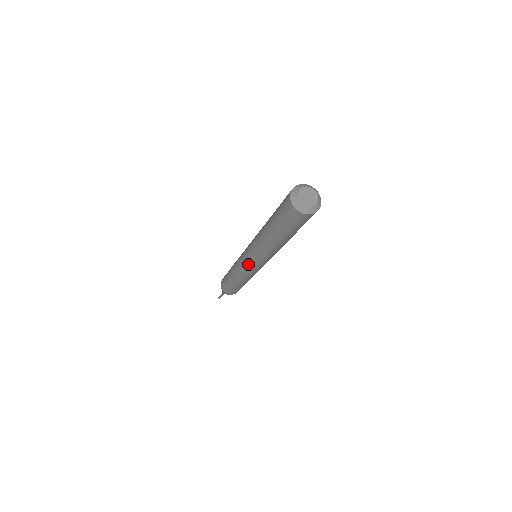
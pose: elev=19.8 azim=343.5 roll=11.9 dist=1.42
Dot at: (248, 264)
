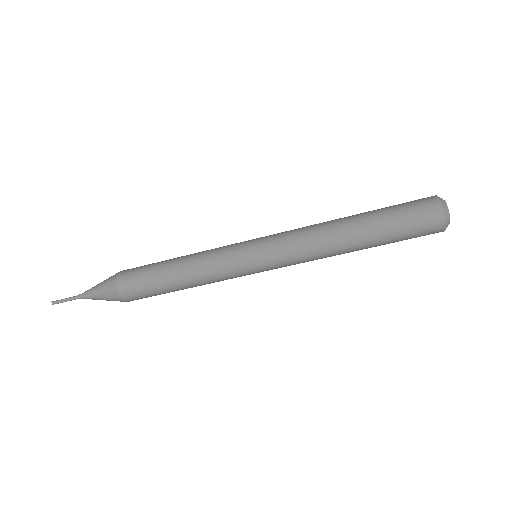
Dot at: (251, 243)
